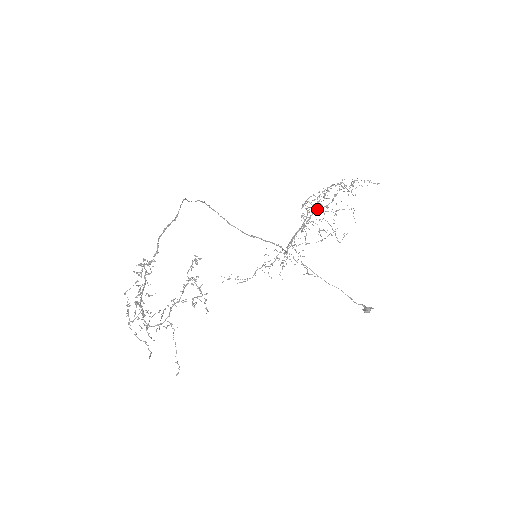
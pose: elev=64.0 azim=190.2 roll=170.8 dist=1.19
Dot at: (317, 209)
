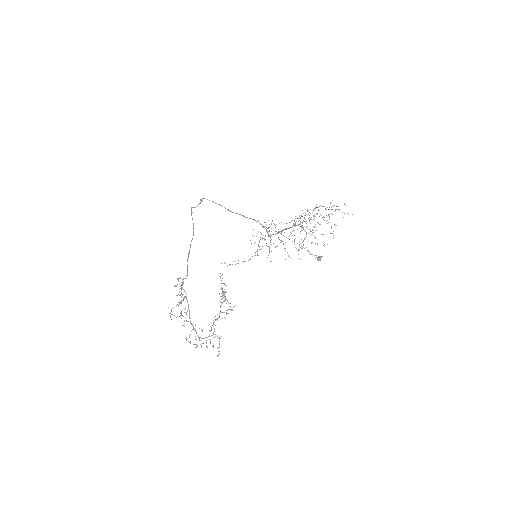
Dot at: occluded
